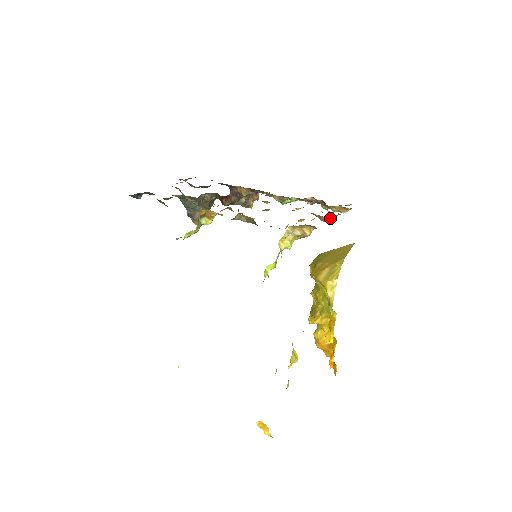
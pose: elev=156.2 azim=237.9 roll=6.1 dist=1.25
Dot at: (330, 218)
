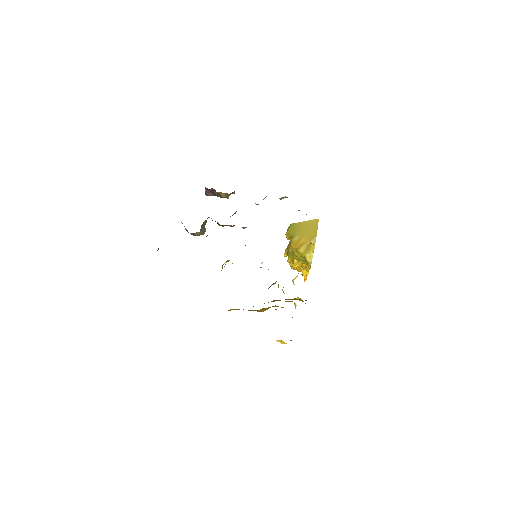
Dot at: occluded
